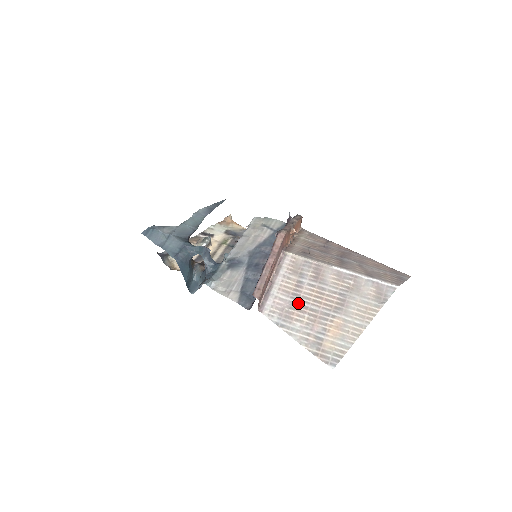
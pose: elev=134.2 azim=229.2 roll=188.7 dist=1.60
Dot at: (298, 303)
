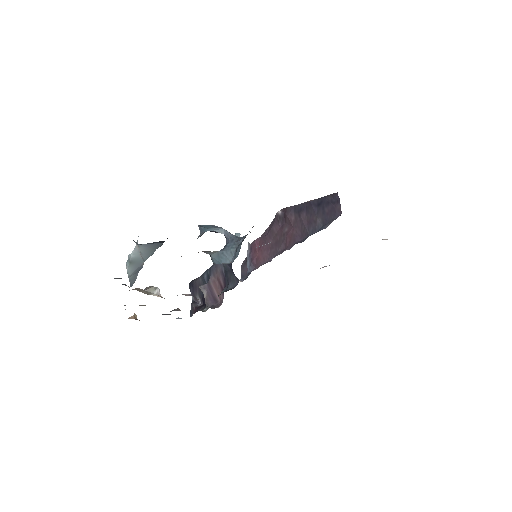
Dot at: occluded
